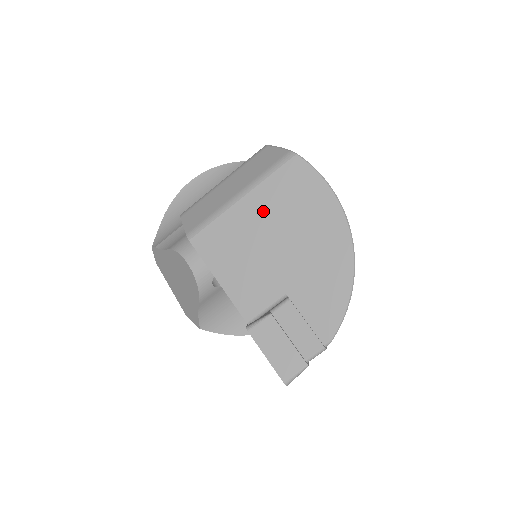
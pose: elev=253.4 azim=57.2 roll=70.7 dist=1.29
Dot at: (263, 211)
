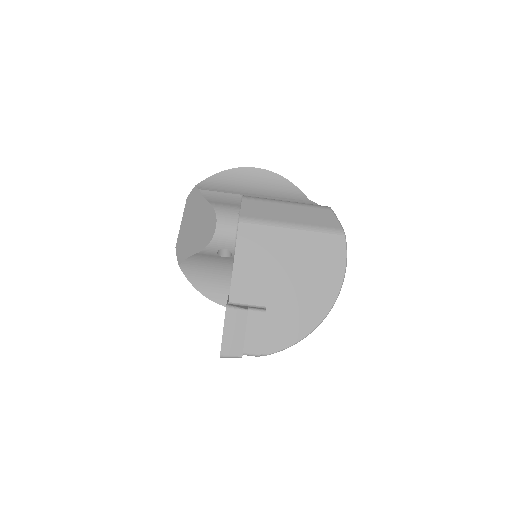
Dot at: (297, 248)
